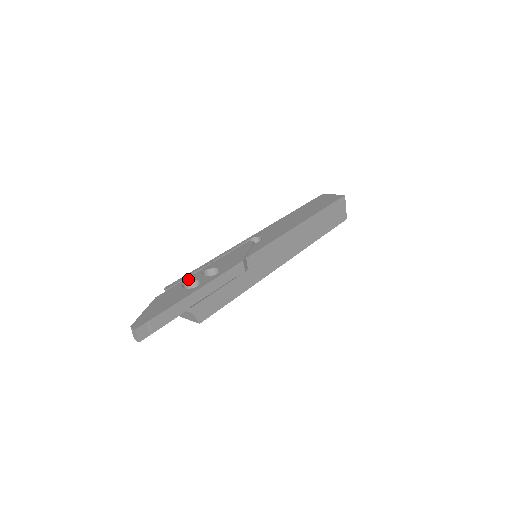
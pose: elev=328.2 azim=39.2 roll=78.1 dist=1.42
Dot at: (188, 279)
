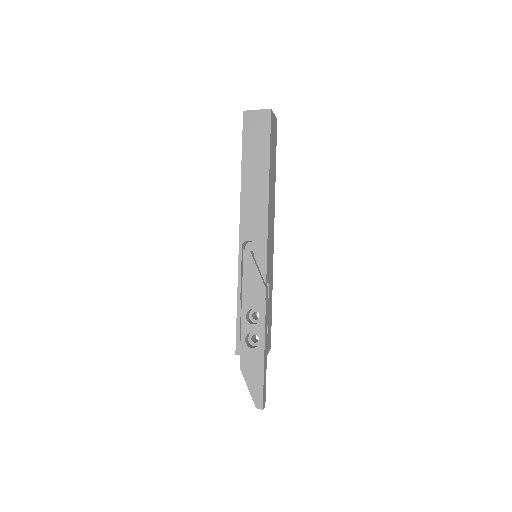
Dot at: (243, 335)
